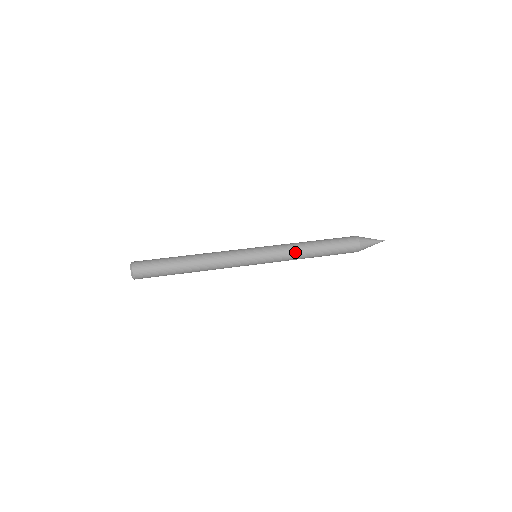
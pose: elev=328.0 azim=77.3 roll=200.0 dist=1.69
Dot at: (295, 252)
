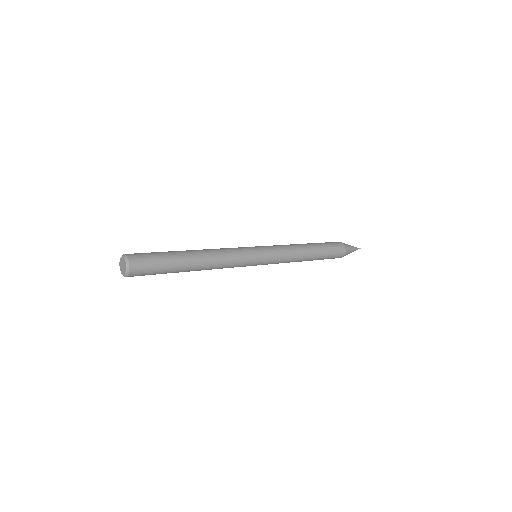
Dot at: (289, 245)
